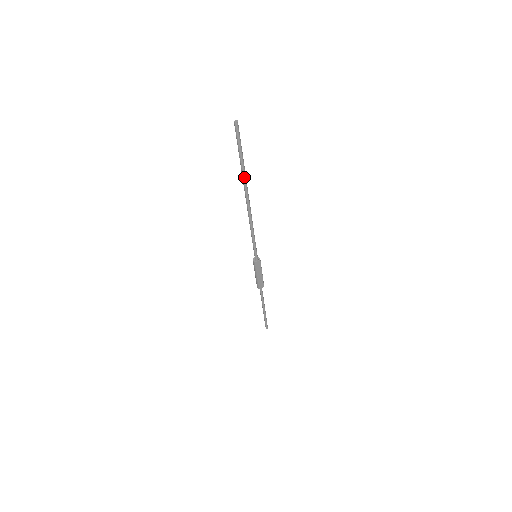
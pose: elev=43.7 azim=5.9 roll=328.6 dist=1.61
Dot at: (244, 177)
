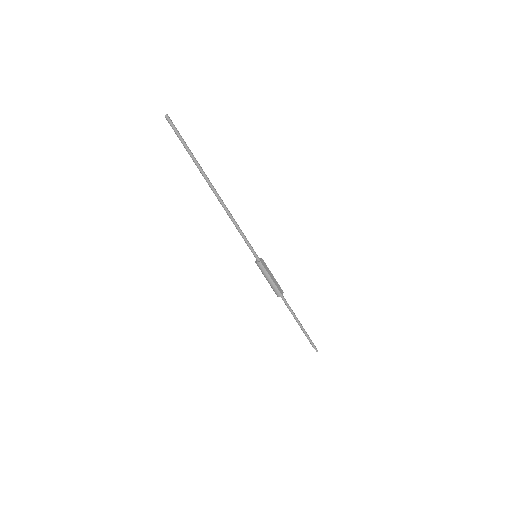
Dot at: (200, 167)
